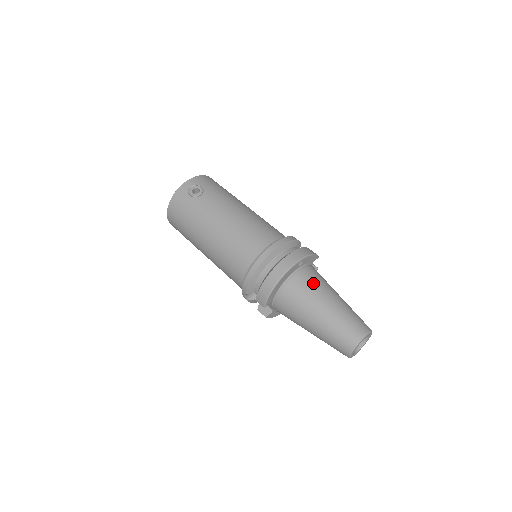
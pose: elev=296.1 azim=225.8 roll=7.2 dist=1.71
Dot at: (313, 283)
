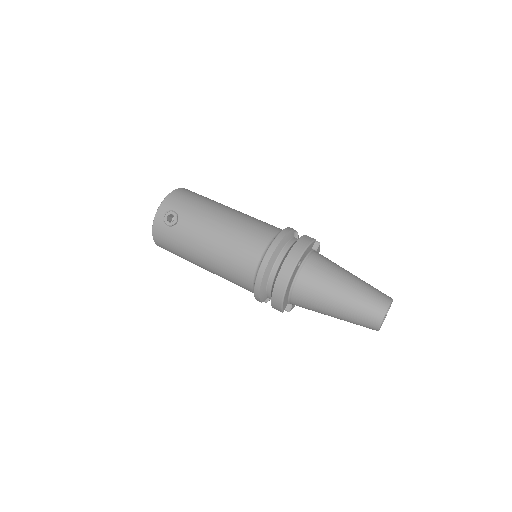
Dot at: (319, 277)
